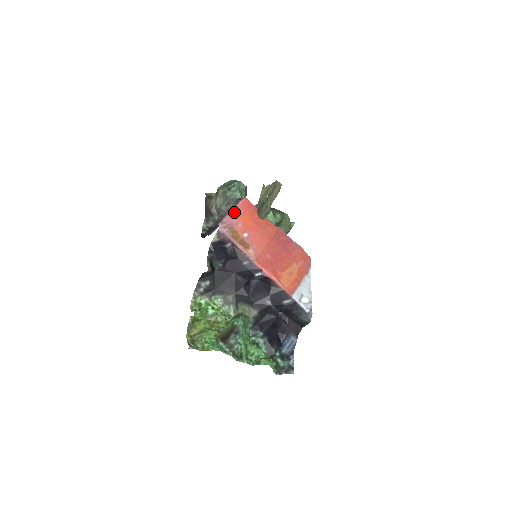
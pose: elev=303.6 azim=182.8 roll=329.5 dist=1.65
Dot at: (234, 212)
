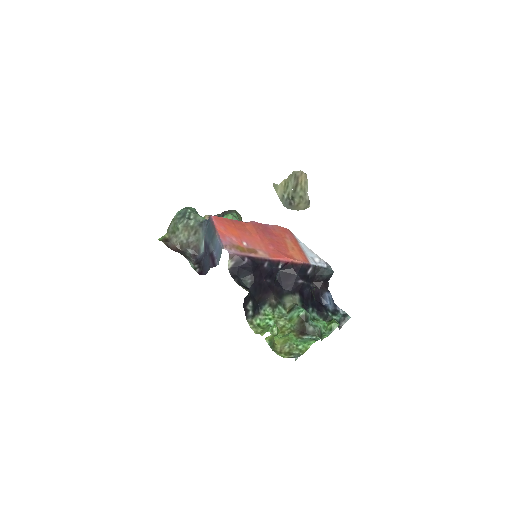
Dot at: (220, 232)
